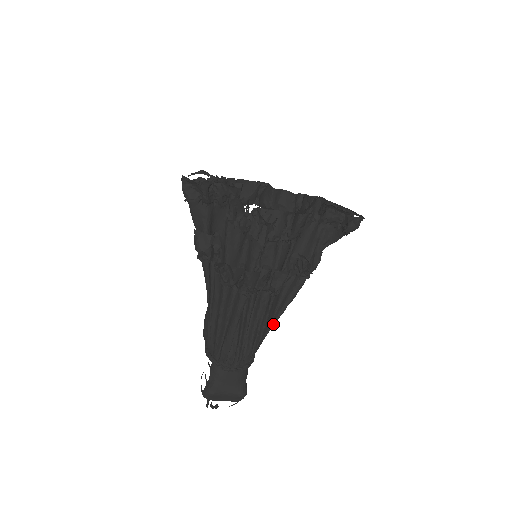
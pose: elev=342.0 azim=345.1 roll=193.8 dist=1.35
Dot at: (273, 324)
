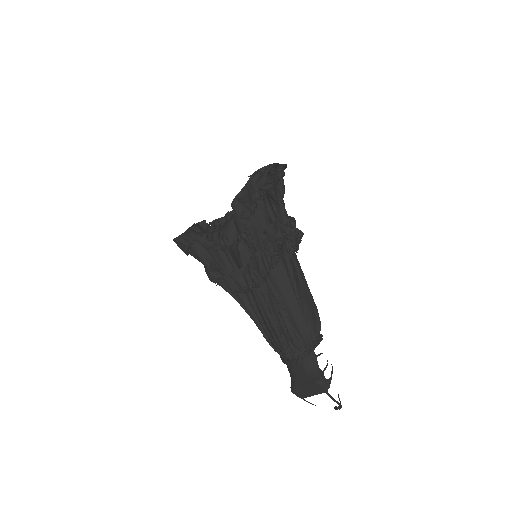
Dot at: (299, 303)
